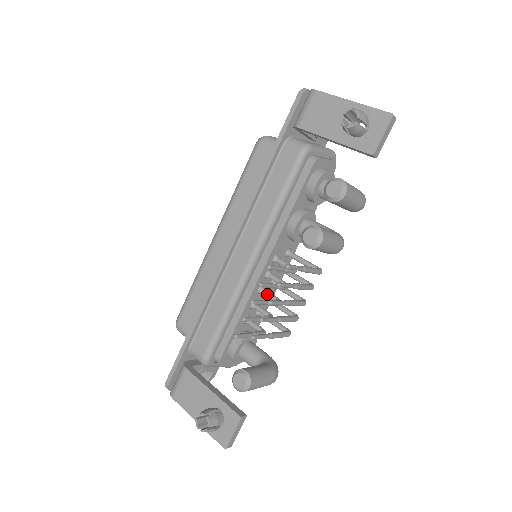
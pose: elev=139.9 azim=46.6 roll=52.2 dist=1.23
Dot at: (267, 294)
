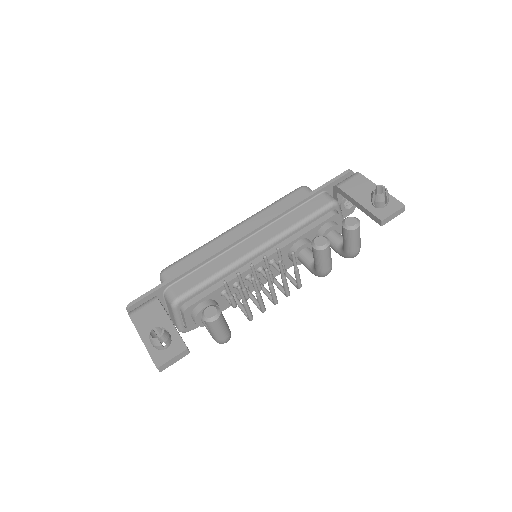
Dot at: occluded
